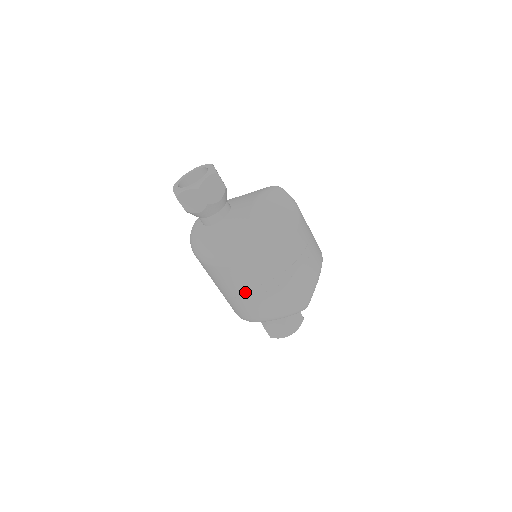
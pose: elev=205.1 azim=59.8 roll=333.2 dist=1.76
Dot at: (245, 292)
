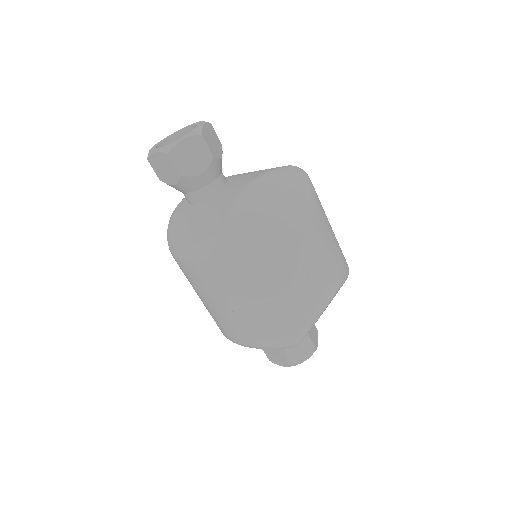
Dot at: (212, 303)
